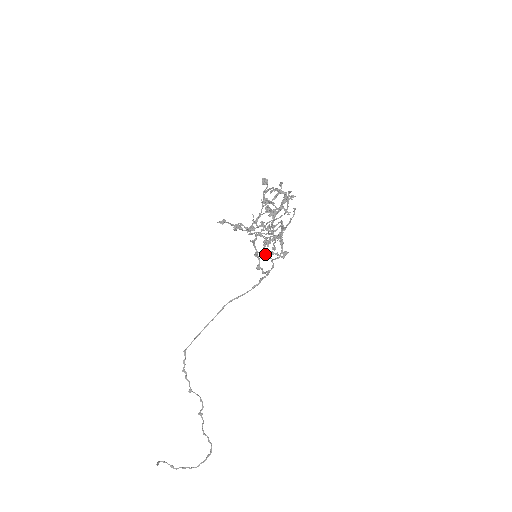
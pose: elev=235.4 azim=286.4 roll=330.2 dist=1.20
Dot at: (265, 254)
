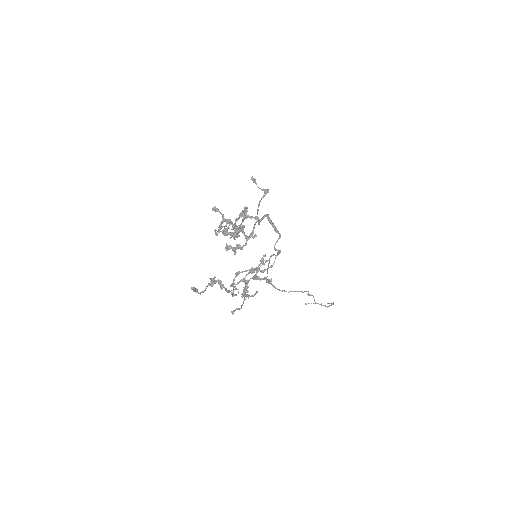
Dot at: (255, 278)
